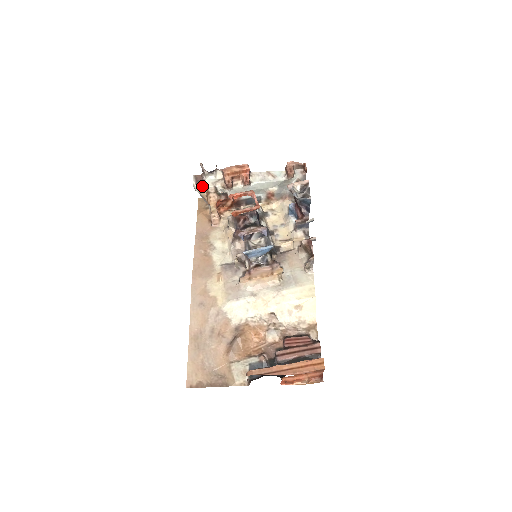
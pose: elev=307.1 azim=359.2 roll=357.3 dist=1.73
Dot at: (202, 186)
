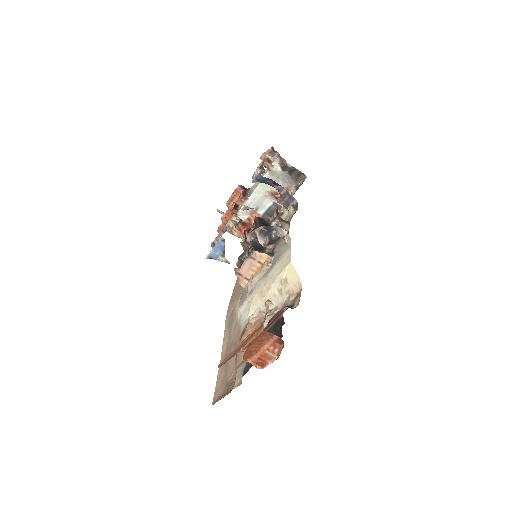
Dot at: occluded
